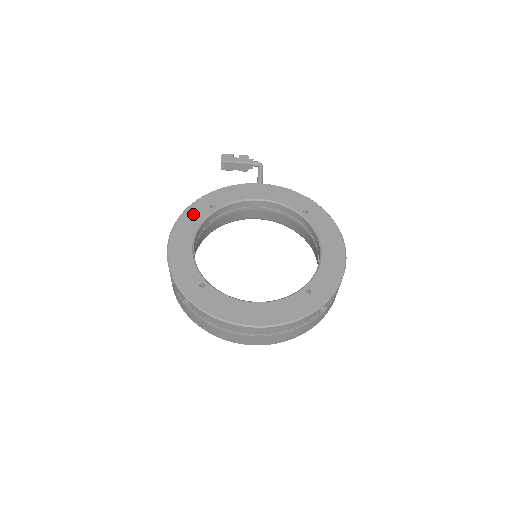
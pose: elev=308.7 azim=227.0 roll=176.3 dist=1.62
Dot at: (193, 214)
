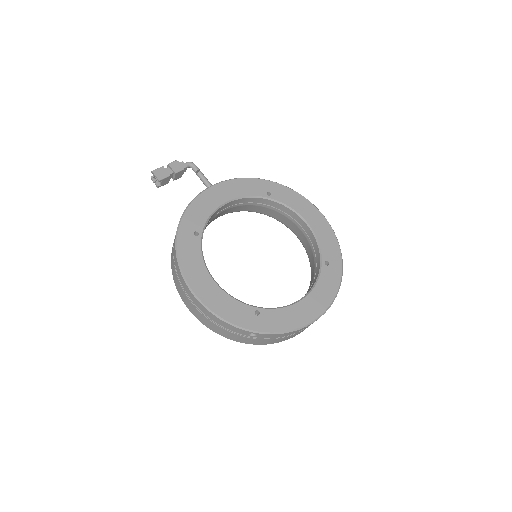
Dot at: (188, 252)
